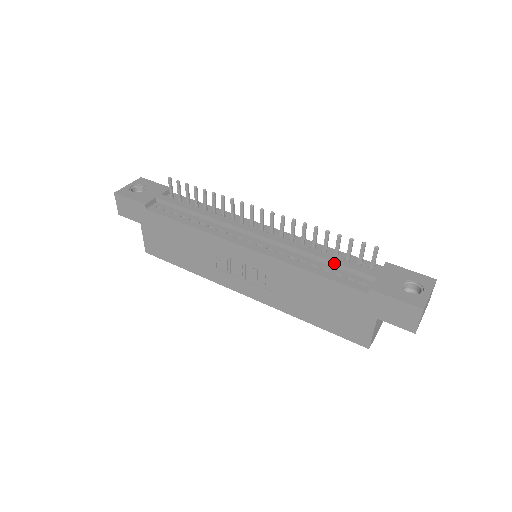
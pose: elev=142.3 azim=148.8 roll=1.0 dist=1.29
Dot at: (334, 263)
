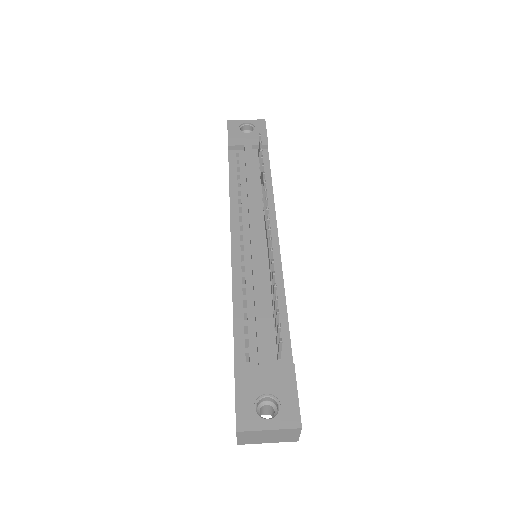
Dot at: (256, 317)
